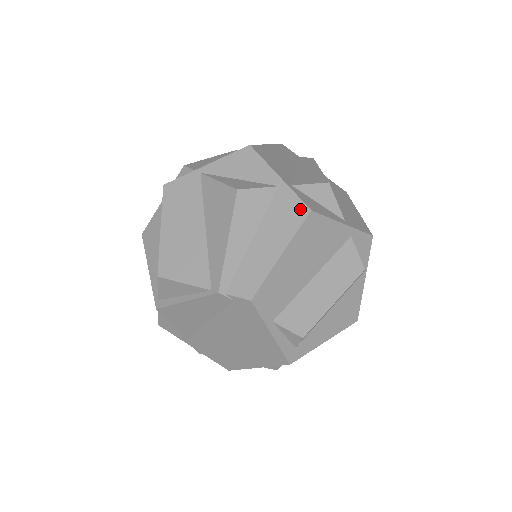
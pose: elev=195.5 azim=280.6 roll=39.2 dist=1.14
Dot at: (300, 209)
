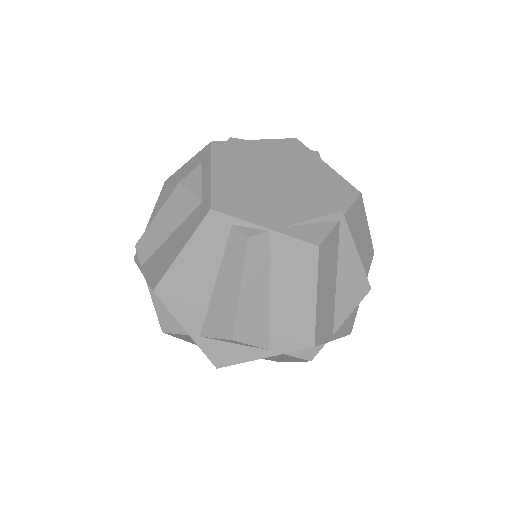
Dot at: occluded
